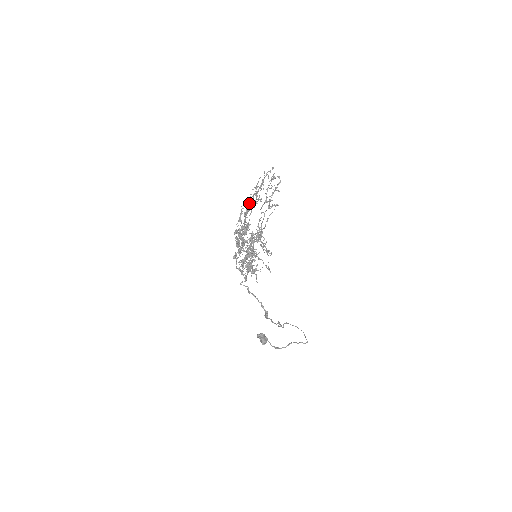
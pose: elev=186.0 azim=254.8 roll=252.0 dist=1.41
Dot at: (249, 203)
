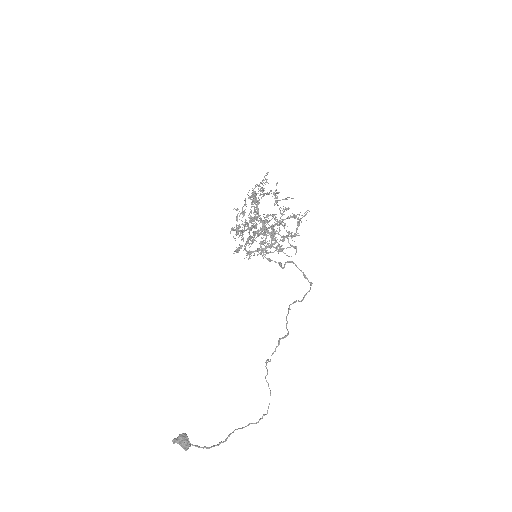
Dot at: (262, 190)
